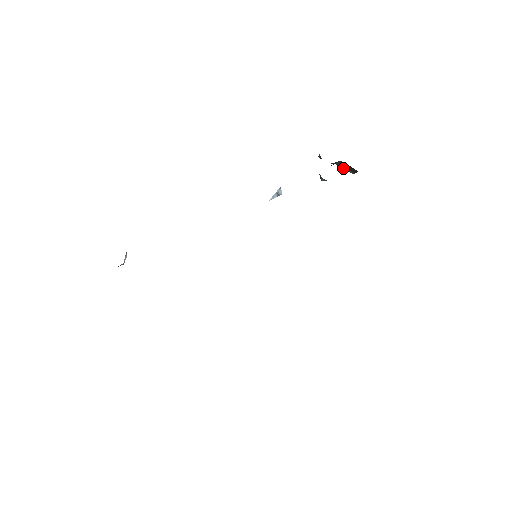
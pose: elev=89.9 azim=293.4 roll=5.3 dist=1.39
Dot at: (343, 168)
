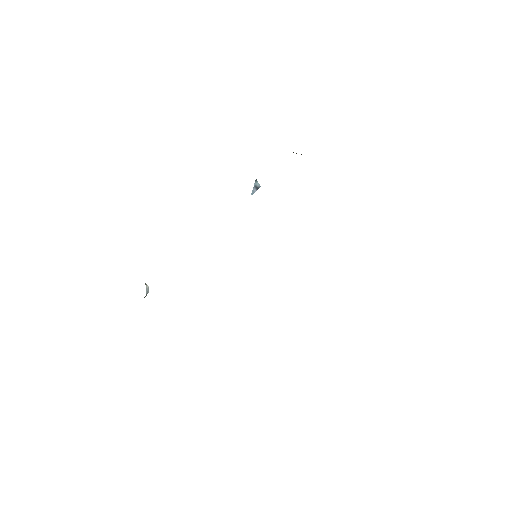
Dot at: occluded
